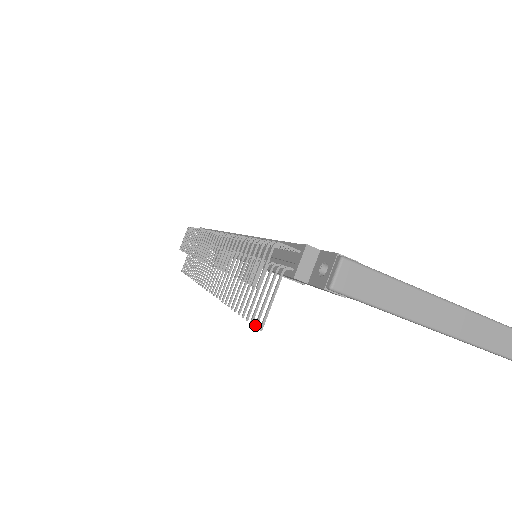
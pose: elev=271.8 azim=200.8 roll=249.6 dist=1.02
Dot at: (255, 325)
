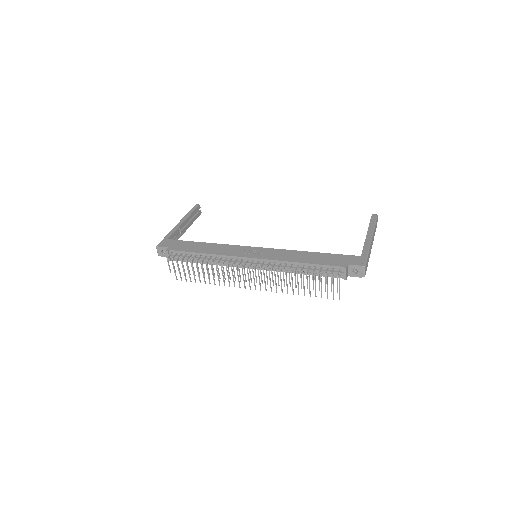
Dot at: occluded
